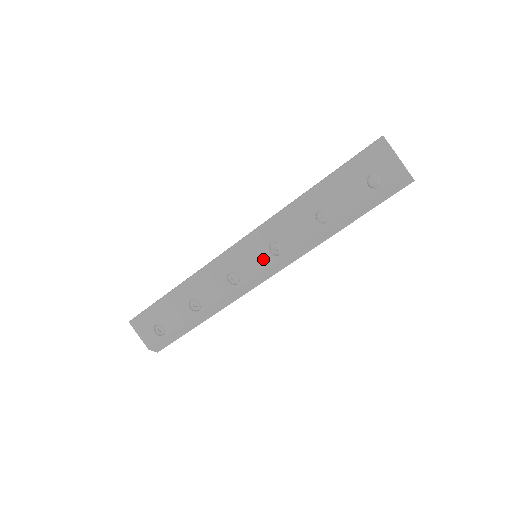
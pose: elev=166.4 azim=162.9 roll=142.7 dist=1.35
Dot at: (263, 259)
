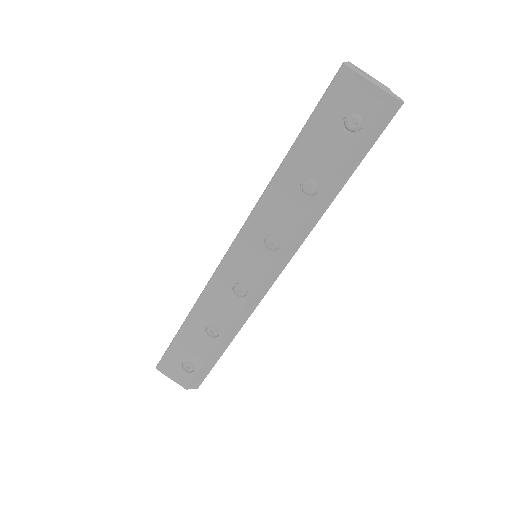
Dot at: (263, 259)
